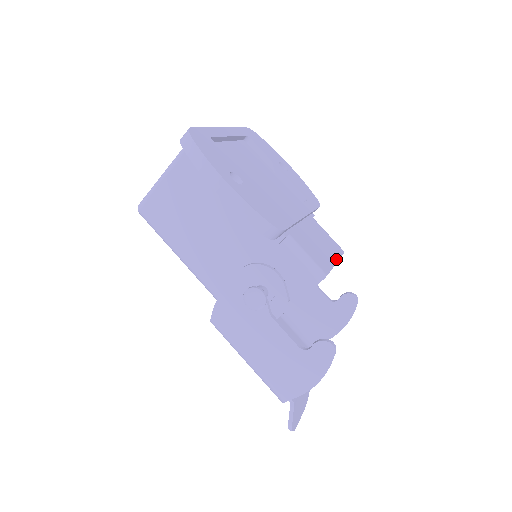
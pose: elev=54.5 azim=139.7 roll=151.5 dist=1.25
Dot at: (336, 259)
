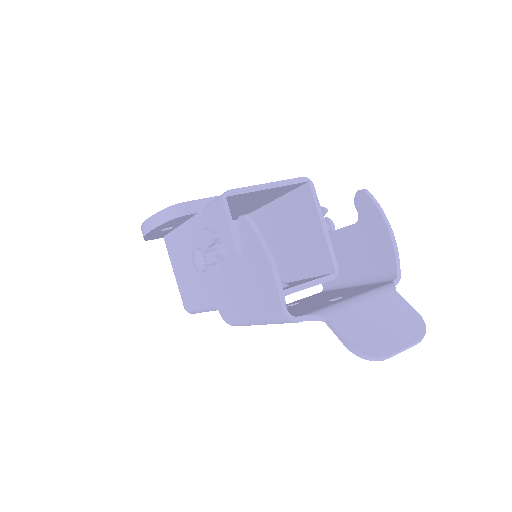
Dot at: (272, 183)
